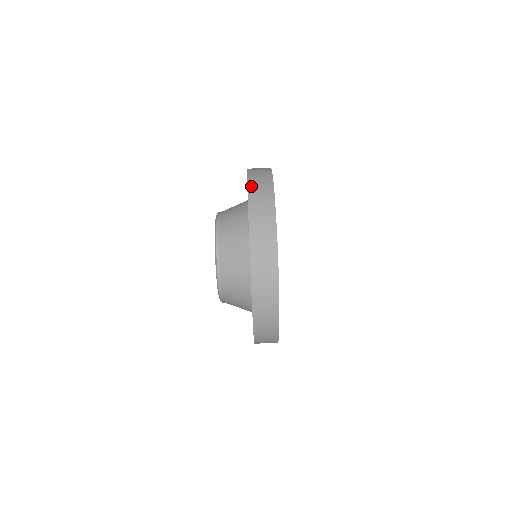
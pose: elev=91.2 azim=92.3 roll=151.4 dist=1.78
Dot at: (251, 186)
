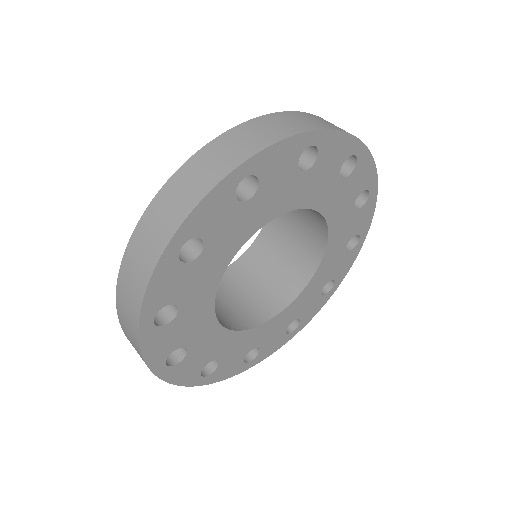
Dot at: occluded
